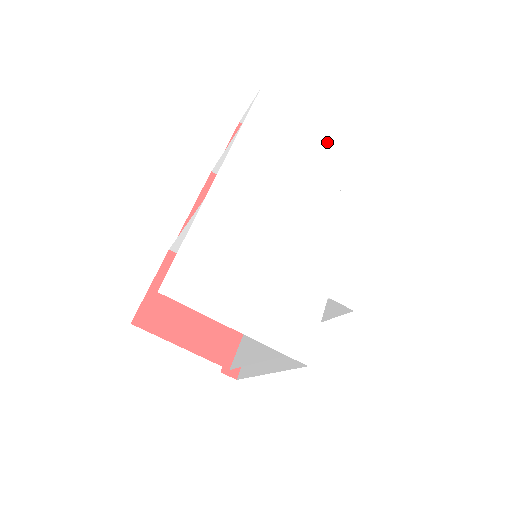
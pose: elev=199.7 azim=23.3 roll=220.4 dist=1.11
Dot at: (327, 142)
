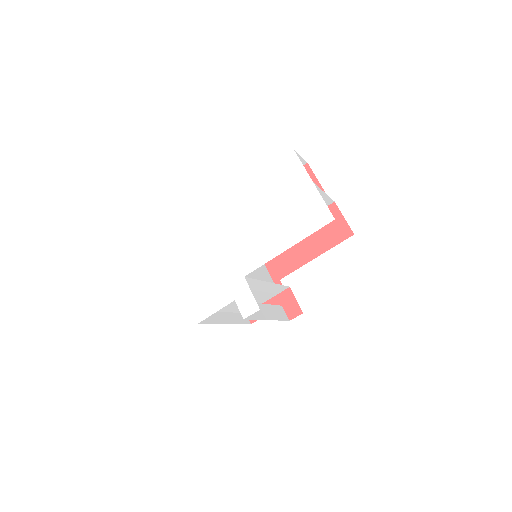
Dot at: (315, 205)
